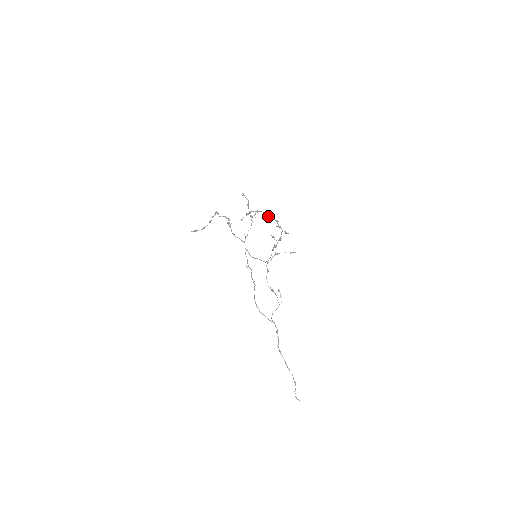
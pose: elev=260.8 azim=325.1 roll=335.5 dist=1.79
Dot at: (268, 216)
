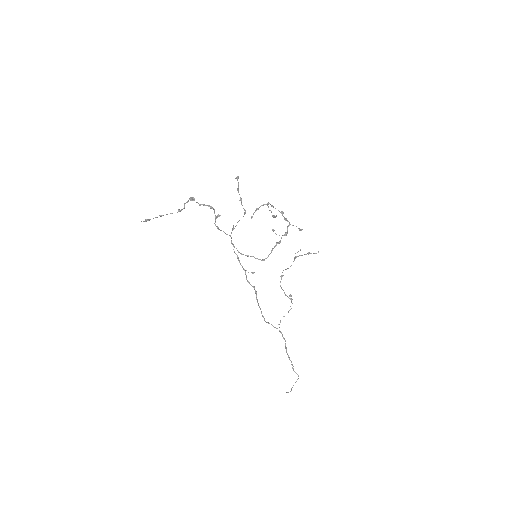
Dot at: occluded
